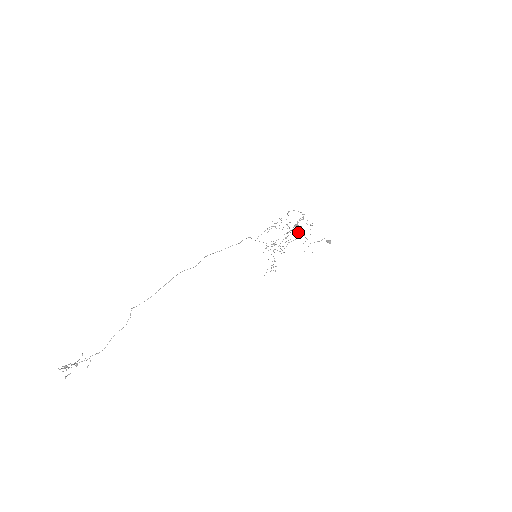
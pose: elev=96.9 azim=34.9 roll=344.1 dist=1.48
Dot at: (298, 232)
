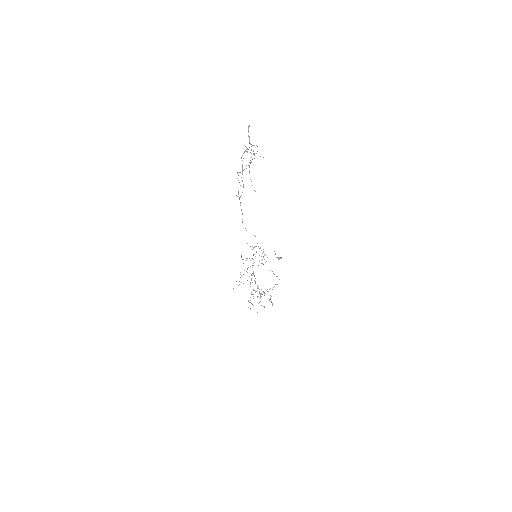
Dot at: (259, 261)
